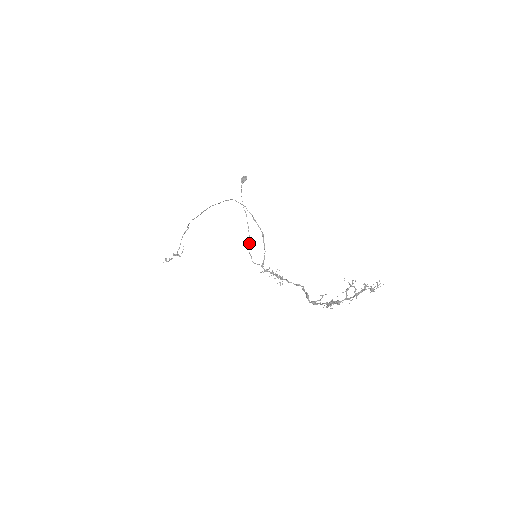
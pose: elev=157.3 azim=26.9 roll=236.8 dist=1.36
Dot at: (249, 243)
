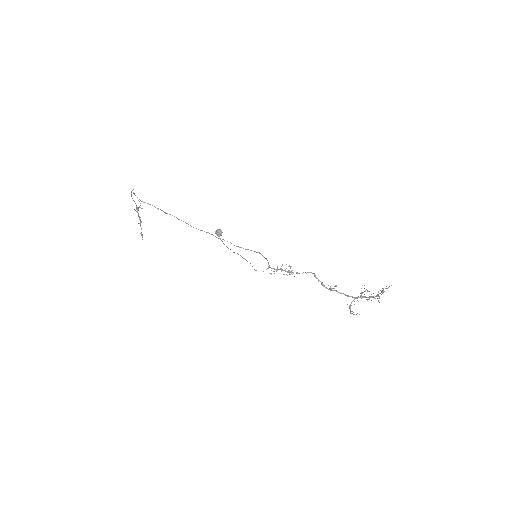
Dot at: occluded
